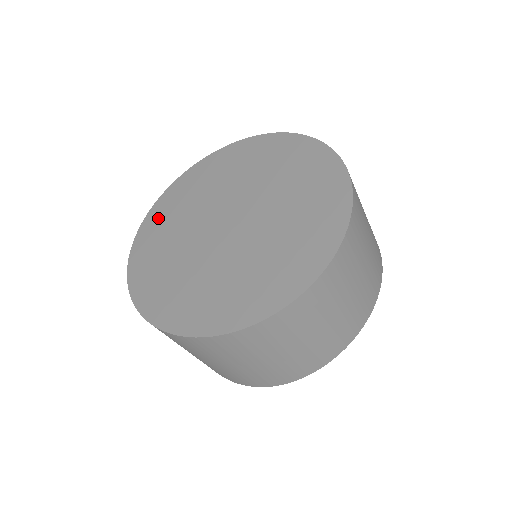
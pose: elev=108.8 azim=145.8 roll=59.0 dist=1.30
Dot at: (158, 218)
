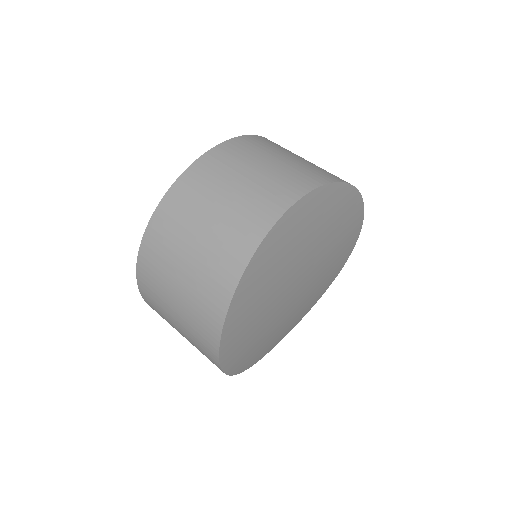
Dot at: occluded
